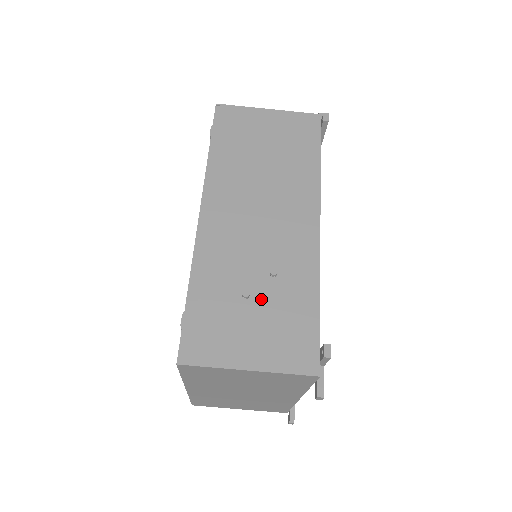
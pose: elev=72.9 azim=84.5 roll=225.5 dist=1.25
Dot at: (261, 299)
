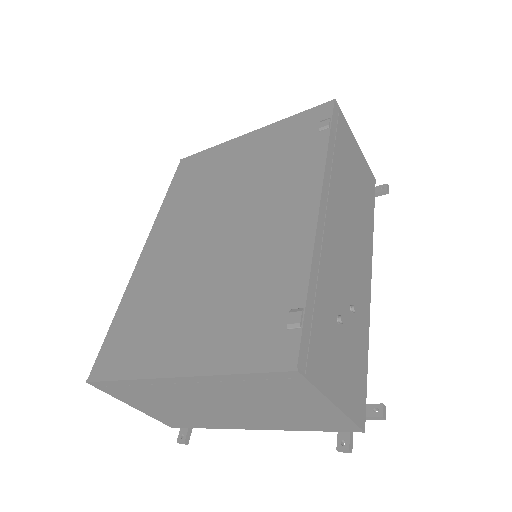
Dot at: (345, 330)
